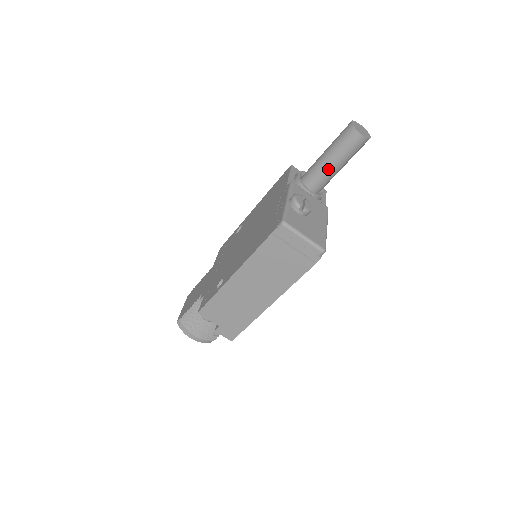
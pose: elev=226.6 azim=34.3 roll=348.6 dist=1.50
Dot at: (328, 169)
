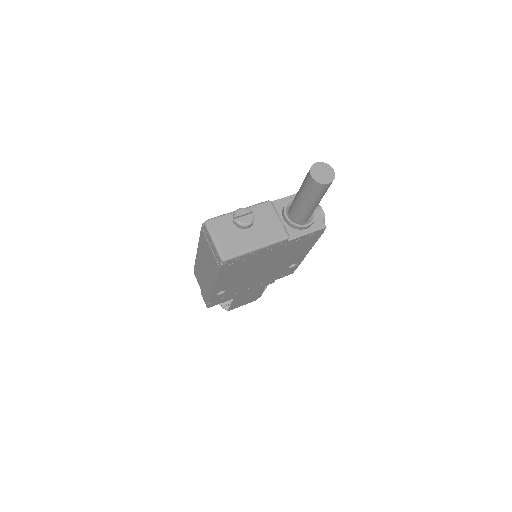
Dot at: (297, 201)
